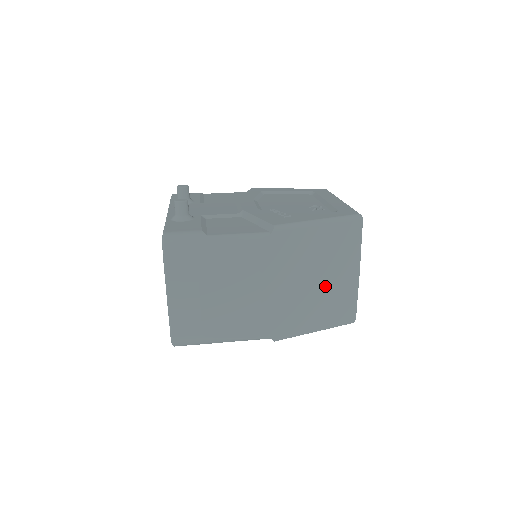
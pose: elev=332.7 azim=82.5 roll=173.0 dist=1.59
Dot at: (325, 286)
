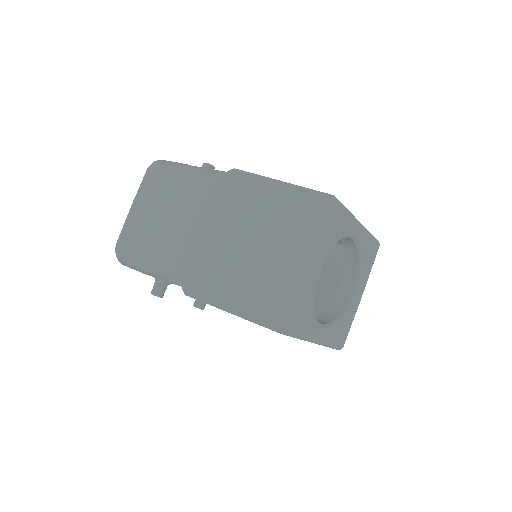
Dot at: (261, 257)
